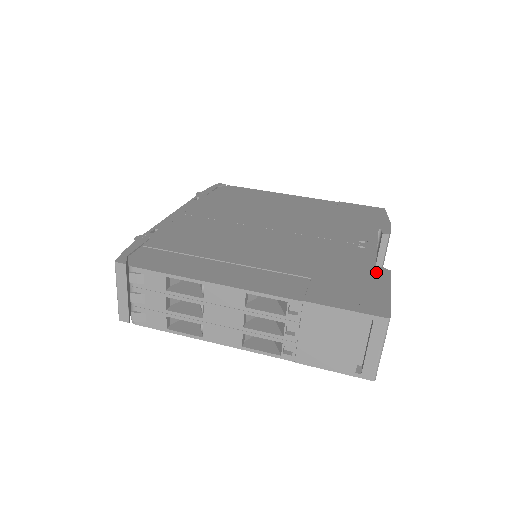
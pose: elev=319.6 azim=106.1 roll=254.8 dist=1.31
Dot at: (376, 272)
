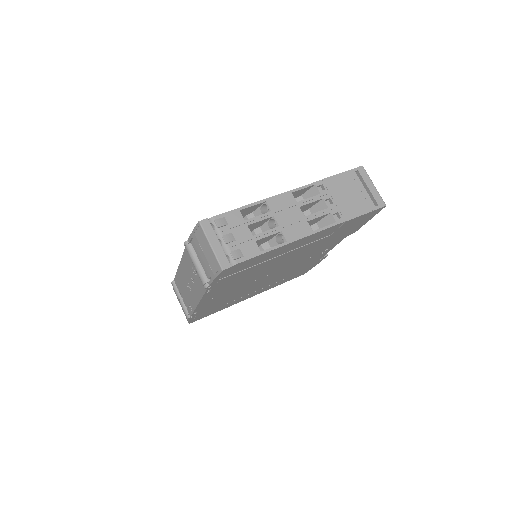
Dot at: occluded
